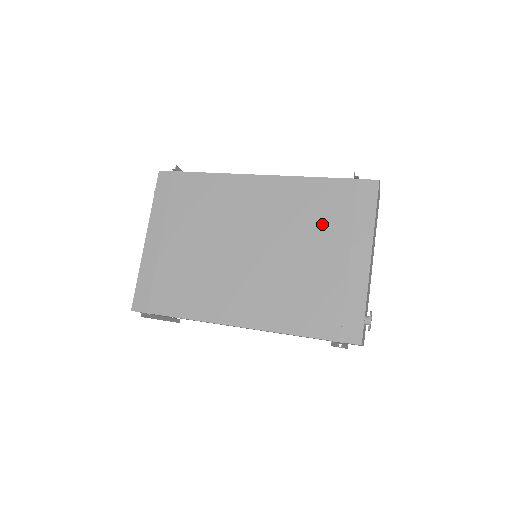
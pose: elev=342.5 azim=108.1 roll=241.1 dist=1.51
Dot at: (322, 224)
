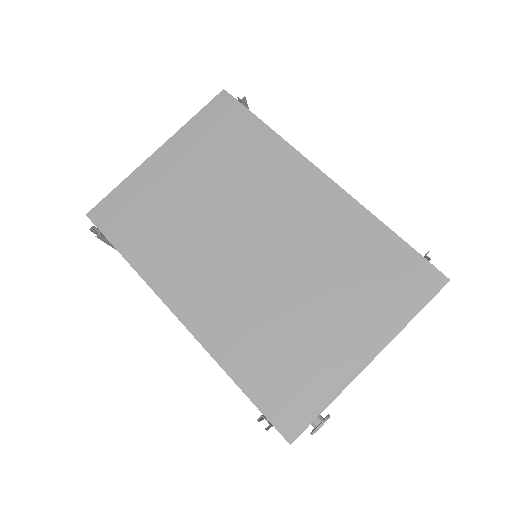
Dot at: (350, 279)
